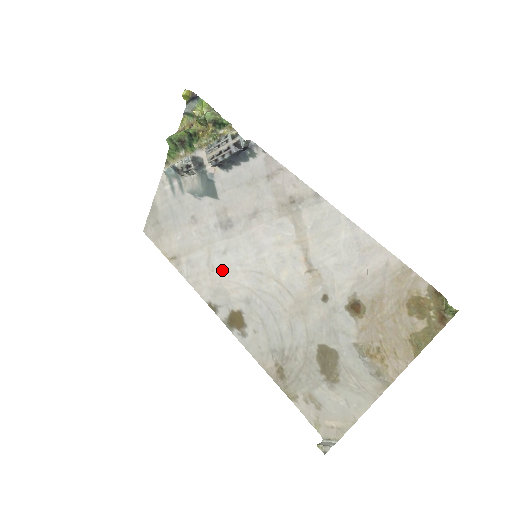
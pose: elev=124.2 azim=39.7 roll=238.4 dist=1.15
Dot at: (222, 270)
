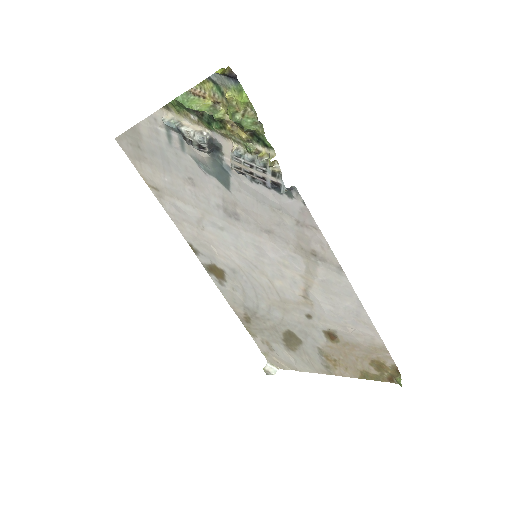
Dot at: (213, 237)
